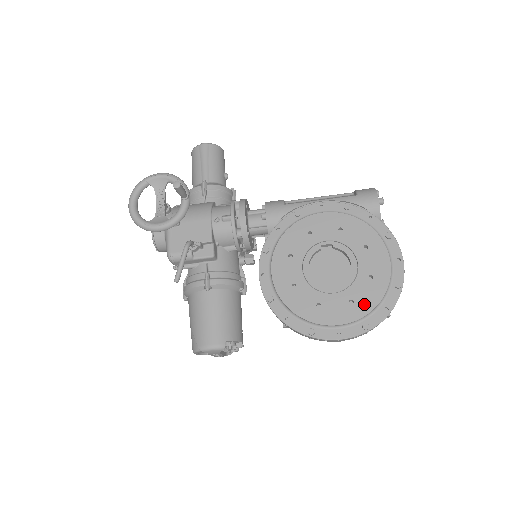
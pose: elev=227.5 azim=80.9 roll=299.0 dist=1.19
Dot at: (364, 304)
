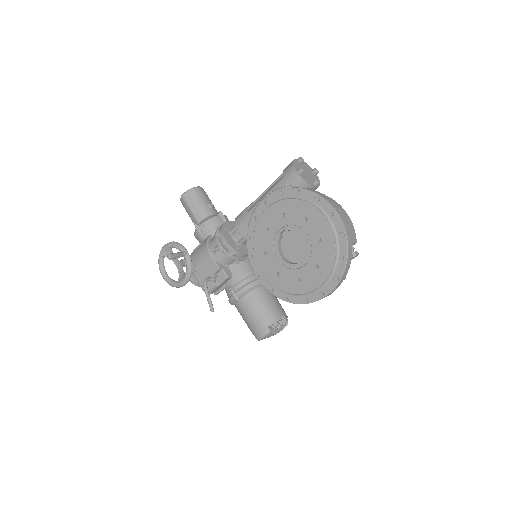
Dot at: (326, 263)
